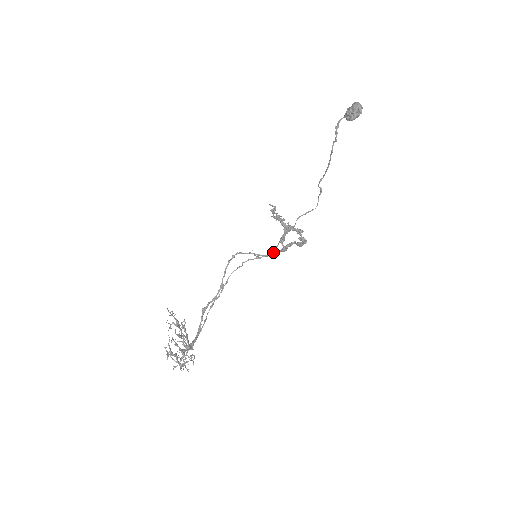
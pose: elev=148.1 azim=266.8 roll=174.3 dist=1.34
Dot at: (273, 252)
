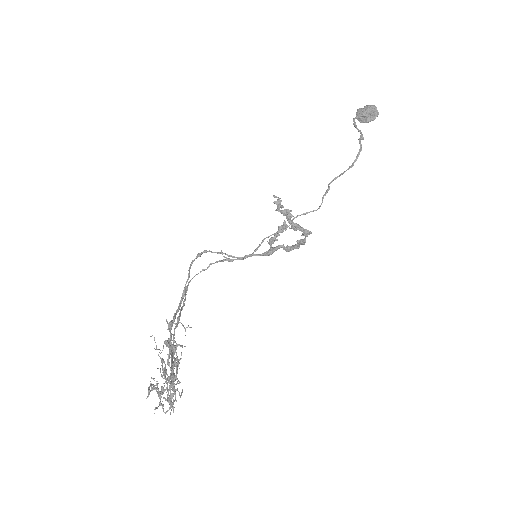
Dot at: (251, 255)
